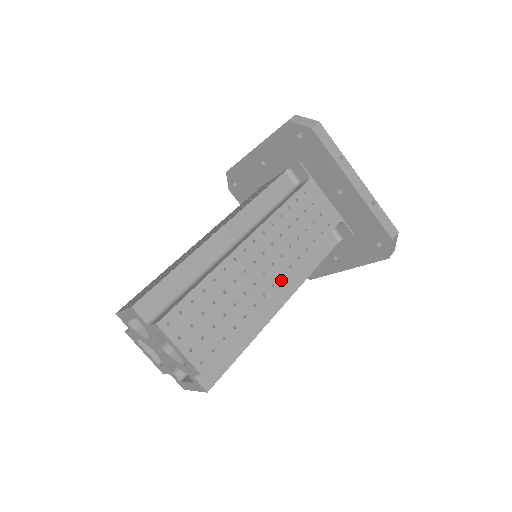
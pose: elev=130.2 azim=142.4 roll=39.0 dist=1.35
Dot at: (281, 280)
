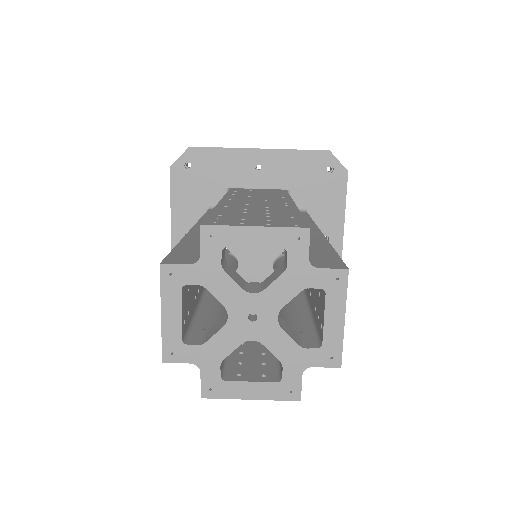
Dot at: (288, 202)
